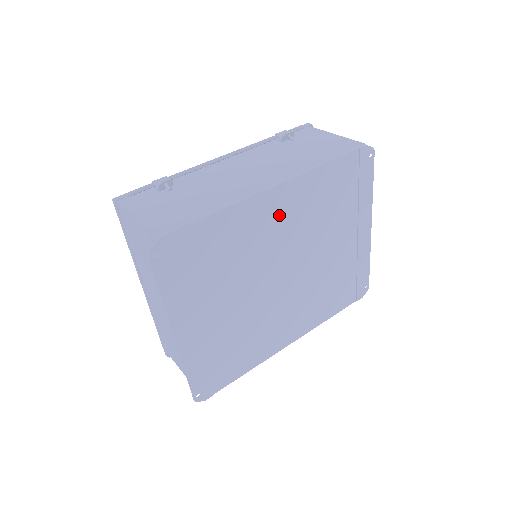
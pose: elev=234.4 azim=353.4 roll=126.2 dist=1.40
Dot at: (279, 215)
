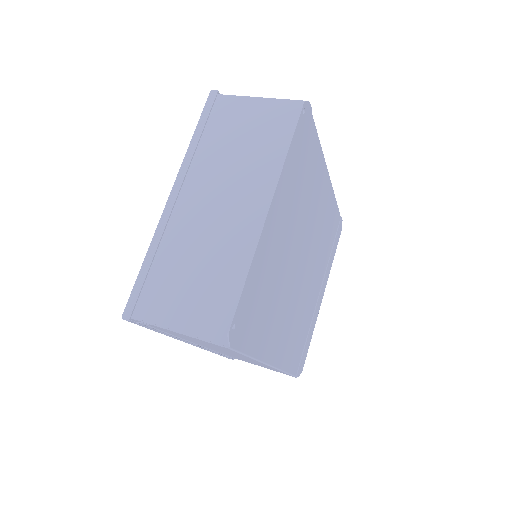
Dot at: (321, 201)
